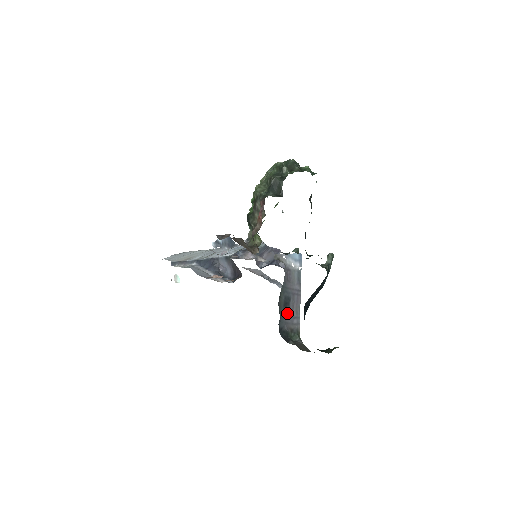
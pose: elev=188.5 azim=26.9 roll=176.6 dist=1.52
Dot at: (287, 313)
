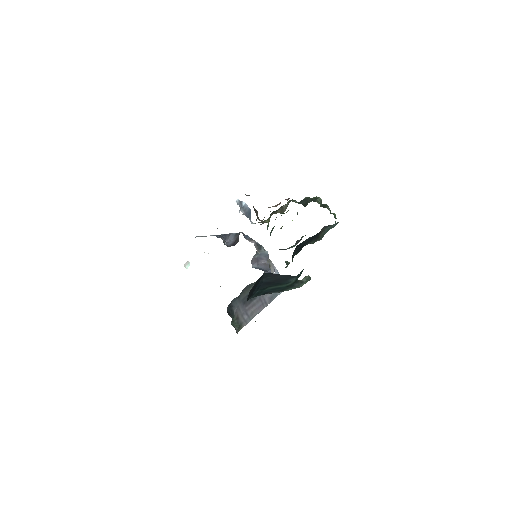
Dot at: (245, 303)
